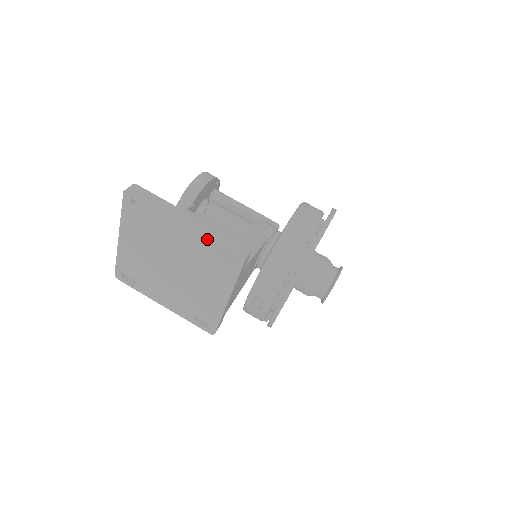
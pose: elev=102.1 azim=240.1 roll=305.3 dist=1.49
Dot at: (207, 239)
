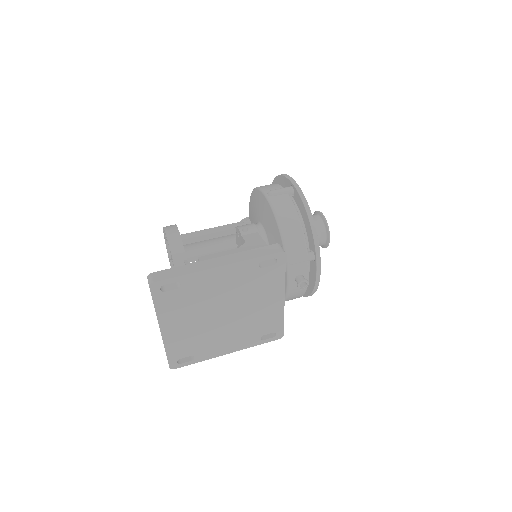
Dot at: (246, 263)
